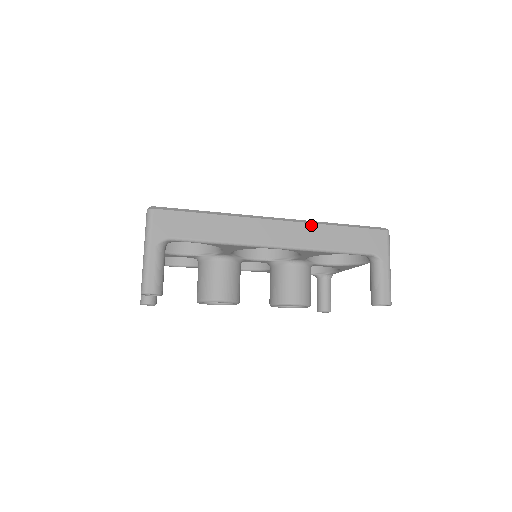
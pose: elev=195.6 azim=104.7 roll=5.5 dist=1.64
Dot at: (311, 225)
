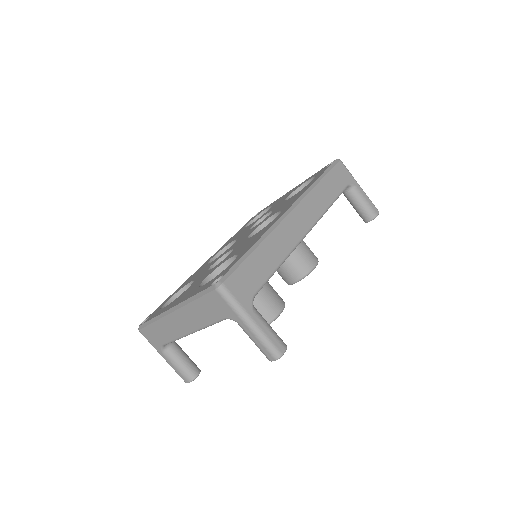
Dot at: (309, 195)
